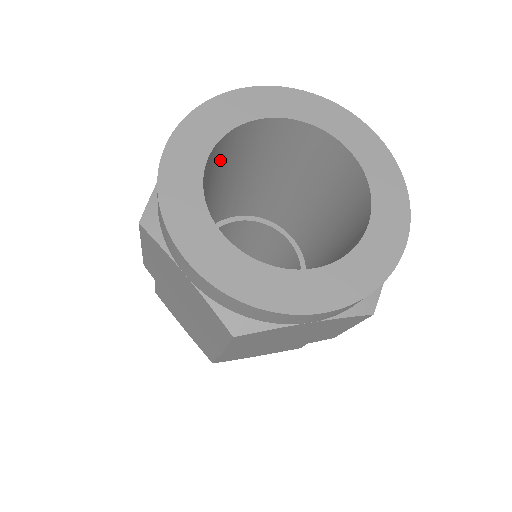
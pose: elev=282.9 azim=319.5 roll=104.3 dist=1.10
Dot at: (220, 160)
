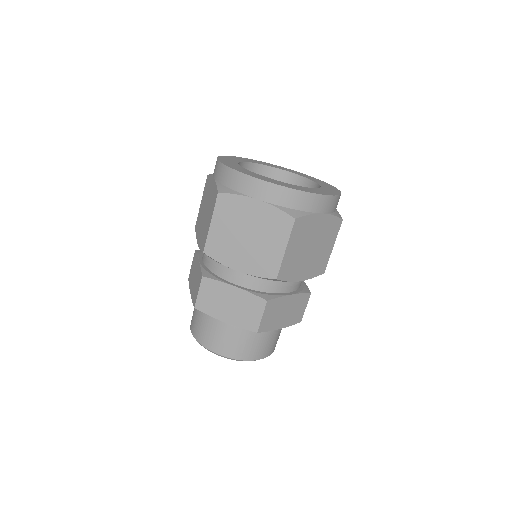
Dot at: occluded
